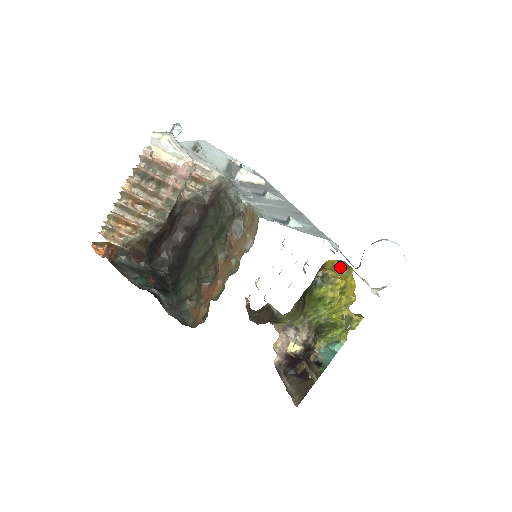
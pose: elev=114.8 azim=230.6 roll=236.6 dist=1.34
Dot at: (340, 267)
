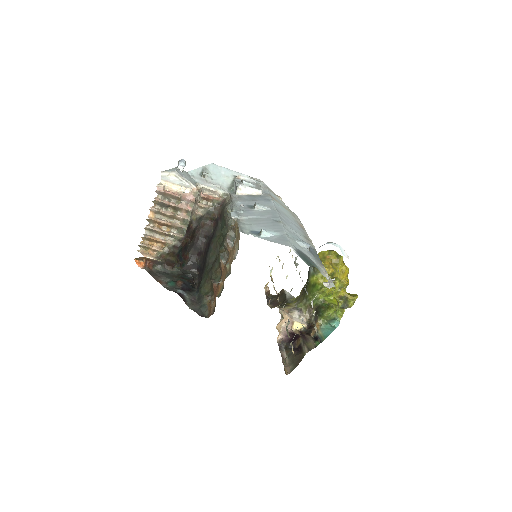
Dot at: (330, 257)
